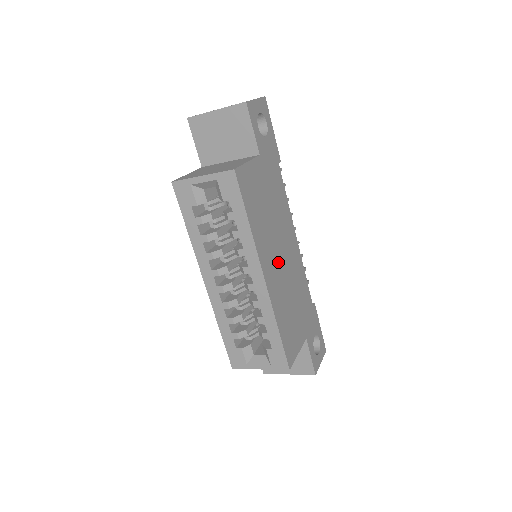
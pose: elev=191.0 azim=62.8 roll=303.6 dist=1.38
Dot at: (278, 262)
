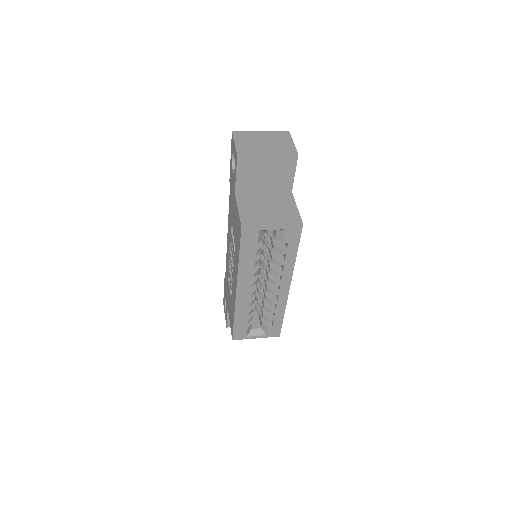
Dot at: occluded
